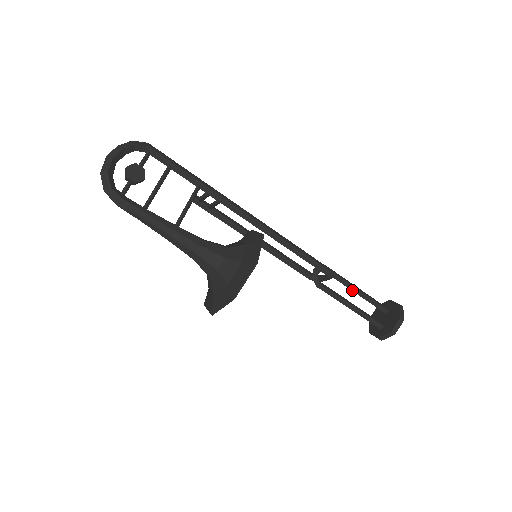
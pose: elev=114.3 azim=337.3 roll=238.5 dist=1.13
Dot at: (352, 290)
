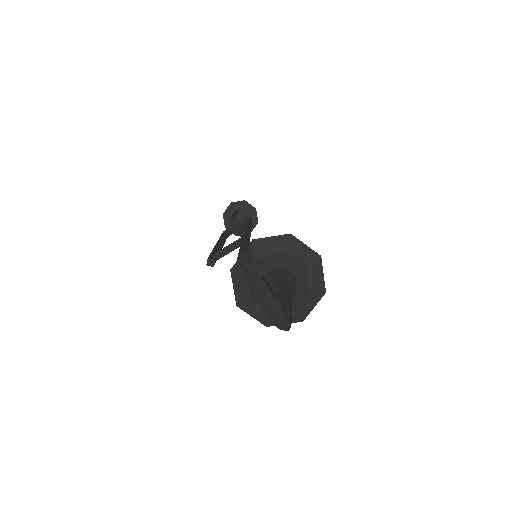
Dot at: occluded
